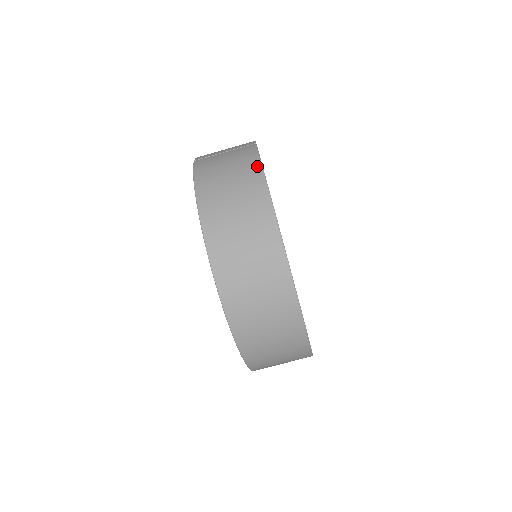
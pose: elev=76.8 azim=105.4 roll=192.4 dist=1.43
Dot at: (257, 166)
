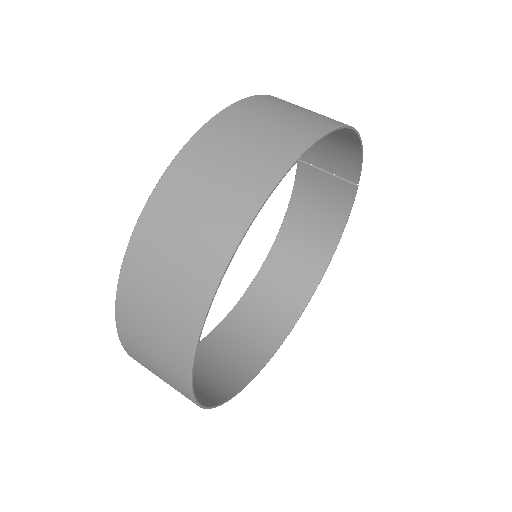
Dot at: (358, 147)
